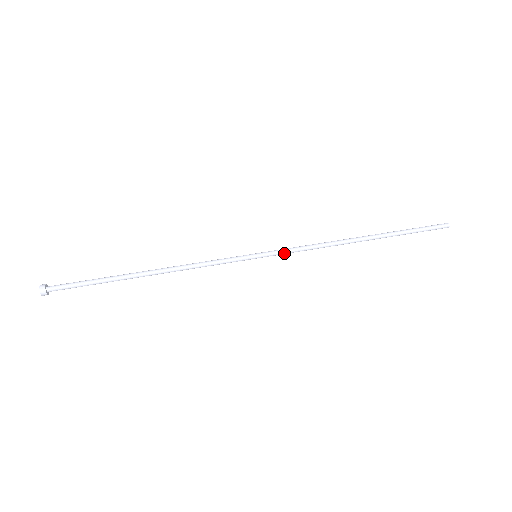
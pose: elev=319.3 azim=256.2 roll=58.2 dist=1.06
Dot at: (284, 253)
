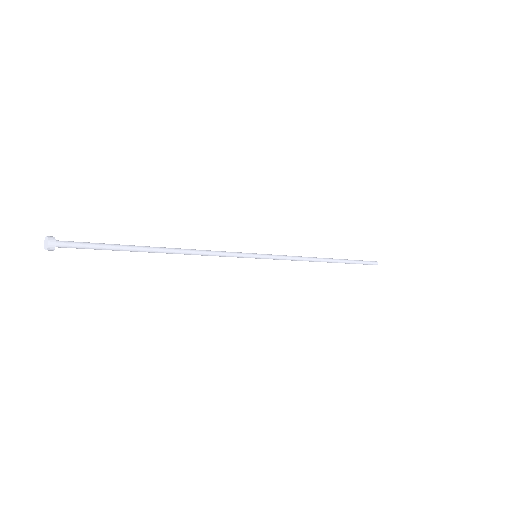
Dot at: (277, 257)
